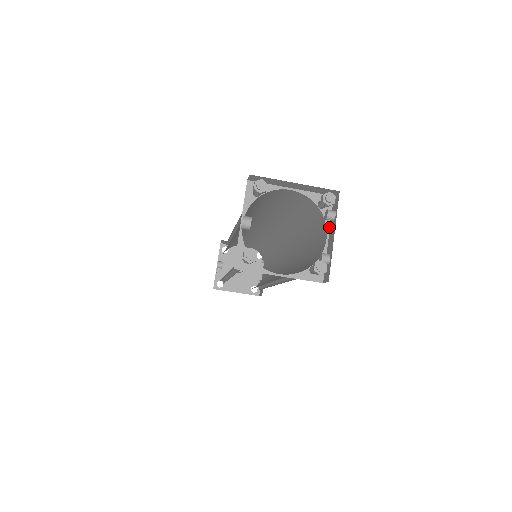
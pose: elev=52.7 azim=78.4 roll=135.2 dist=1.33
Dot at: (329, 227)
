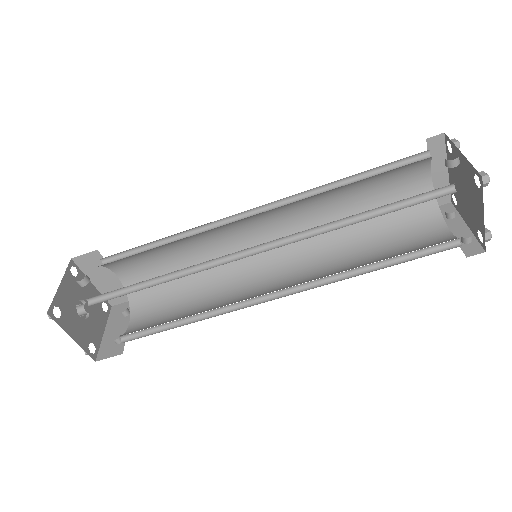
Dot at: (445, 223)
